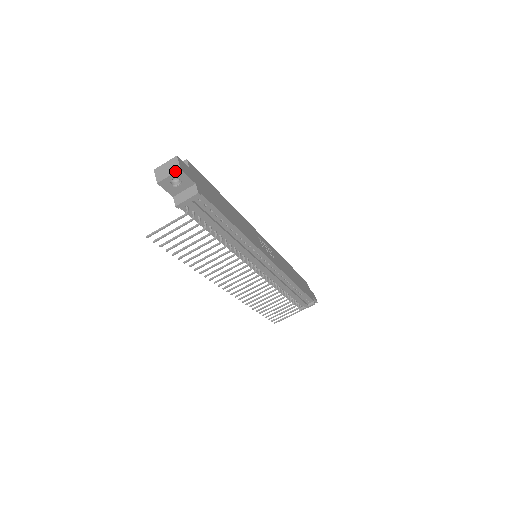
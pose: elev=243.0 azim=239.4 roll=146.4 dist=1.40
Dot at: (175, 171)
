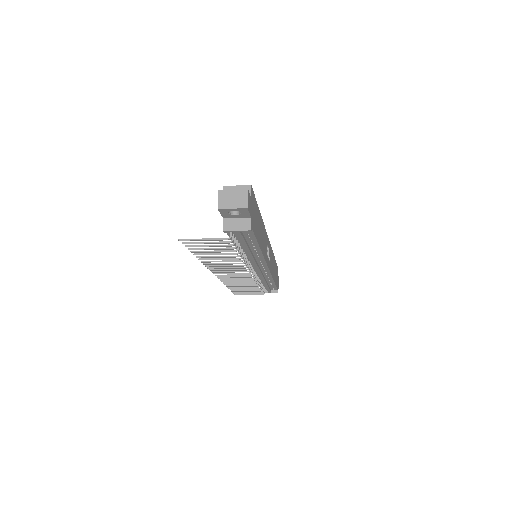
Dot at: (241, 207)
